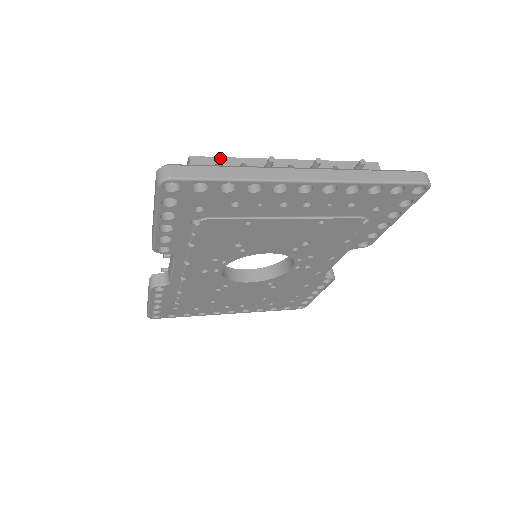
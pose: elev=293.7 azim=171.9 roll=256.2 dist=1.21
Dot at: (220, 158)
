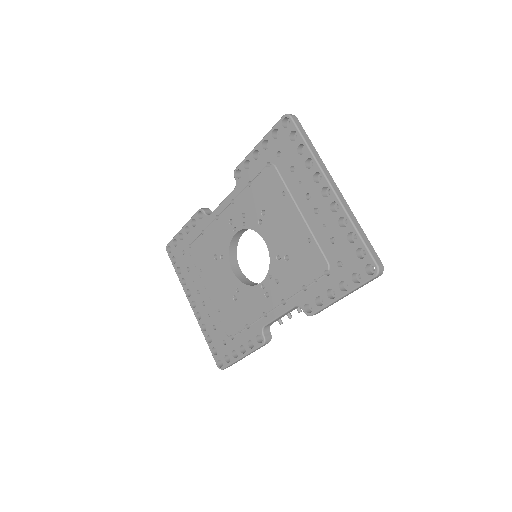
Dot at: occluded
